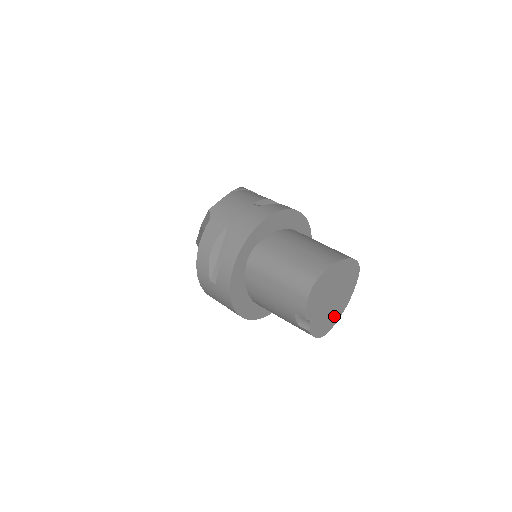
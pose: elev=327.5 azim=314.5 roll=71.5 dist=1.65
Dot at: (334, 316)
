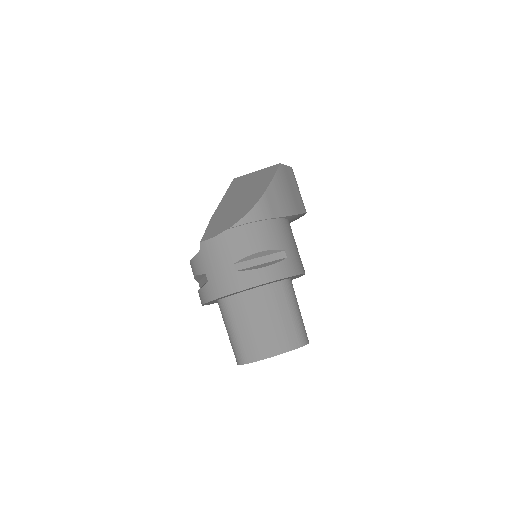
Dot at: occluded
